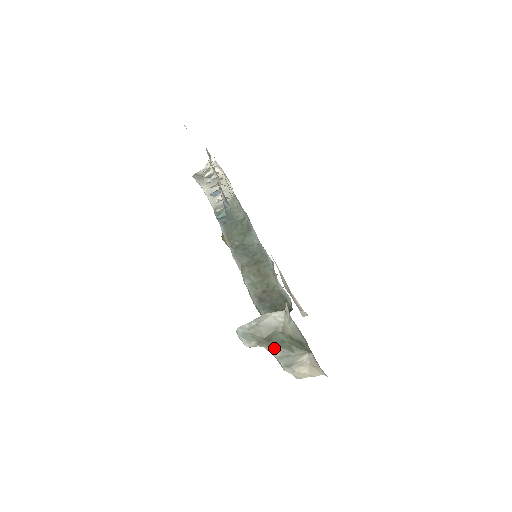
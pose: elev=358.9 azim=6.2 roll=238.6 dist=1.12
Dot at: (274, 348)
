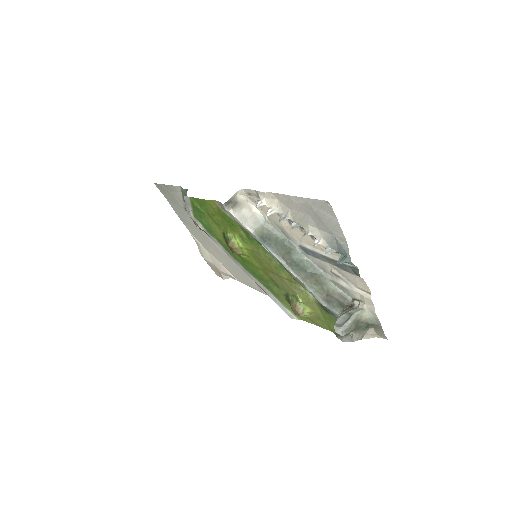
Dot at: (356, 332)
